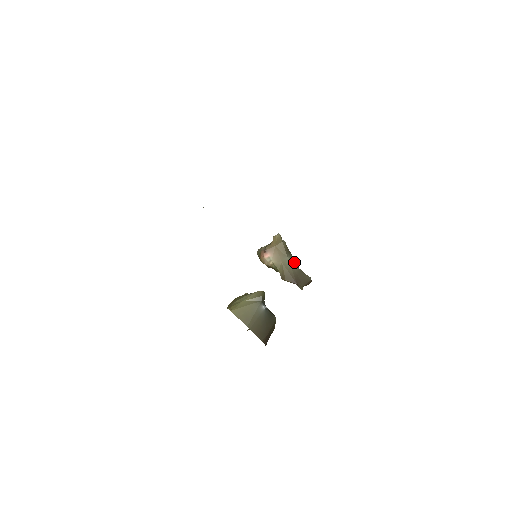
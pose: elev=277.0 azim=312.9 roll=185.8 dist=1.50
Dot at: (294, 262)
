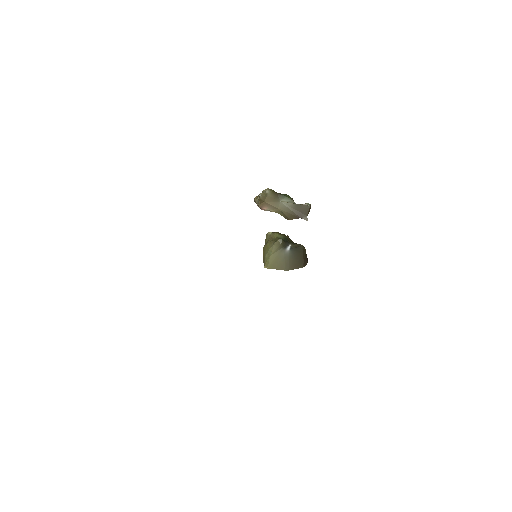
Dot at: (287, 200)
